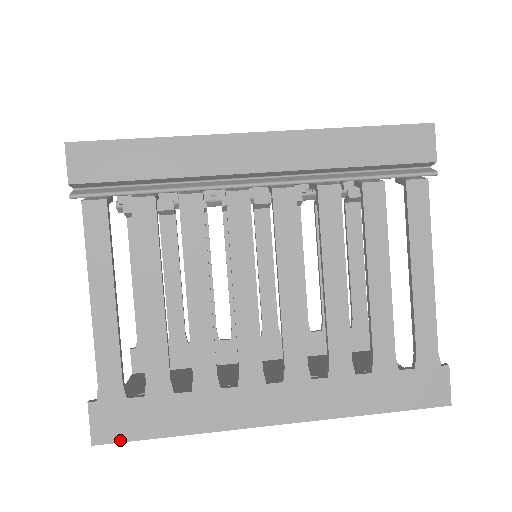
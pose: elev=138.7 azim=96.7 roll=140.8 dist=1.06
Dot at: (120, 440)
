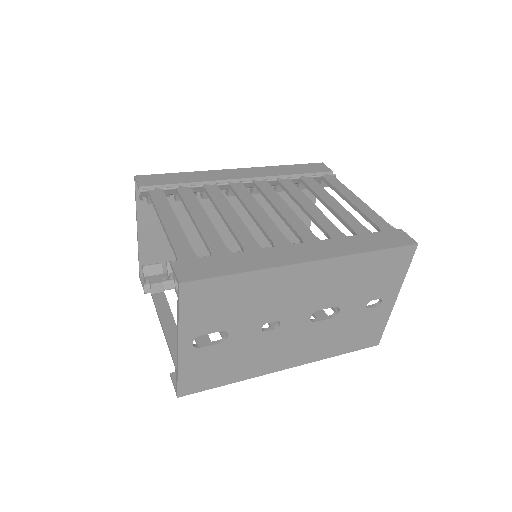
Dot at: (201, 278)
